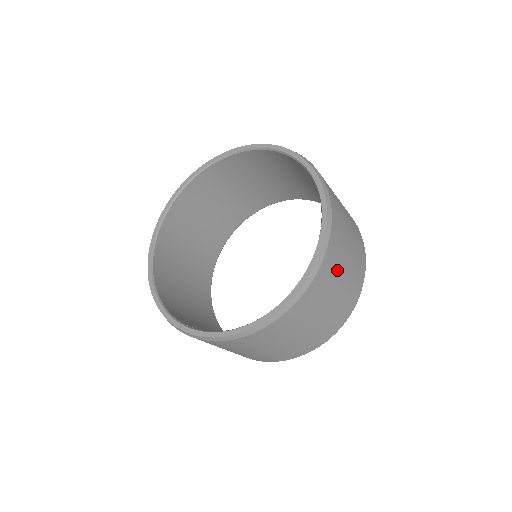
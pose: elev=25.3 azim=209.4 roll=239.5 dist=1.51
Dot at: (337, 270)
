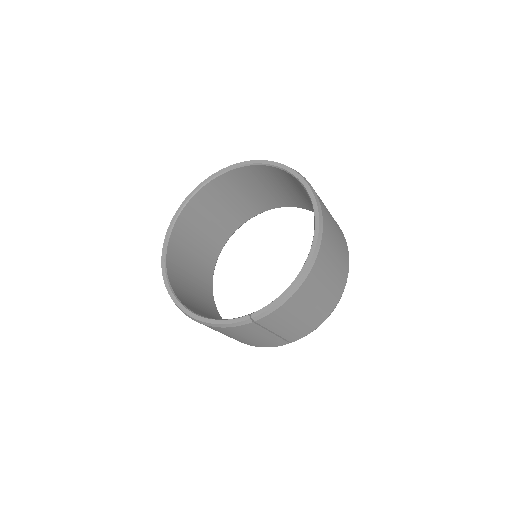
Dot at: (326, 209)
